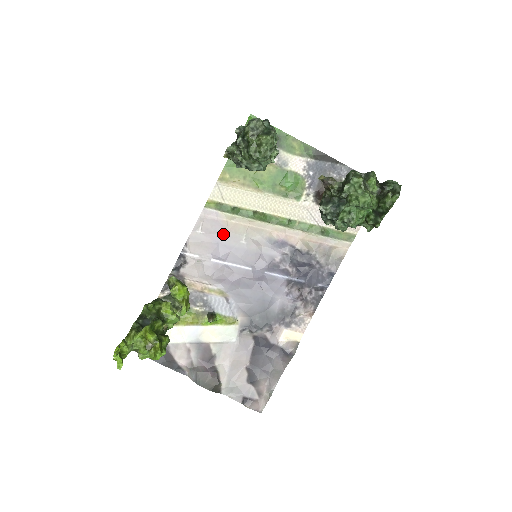
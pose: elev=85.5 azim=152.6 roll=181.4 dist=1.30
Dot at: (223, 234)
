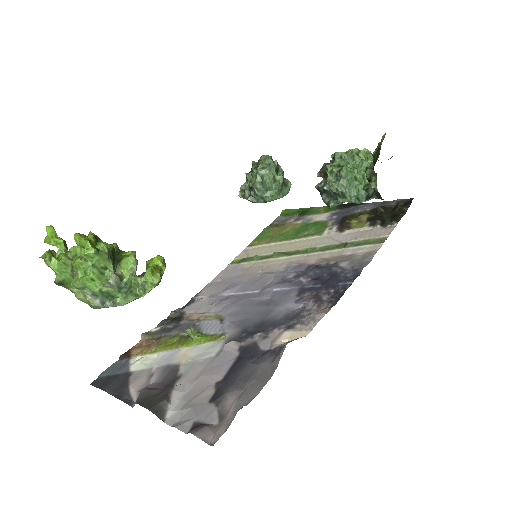
Dot at: (239, 276)
